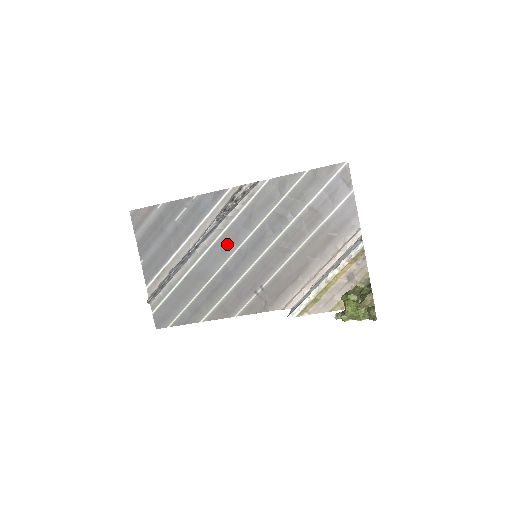
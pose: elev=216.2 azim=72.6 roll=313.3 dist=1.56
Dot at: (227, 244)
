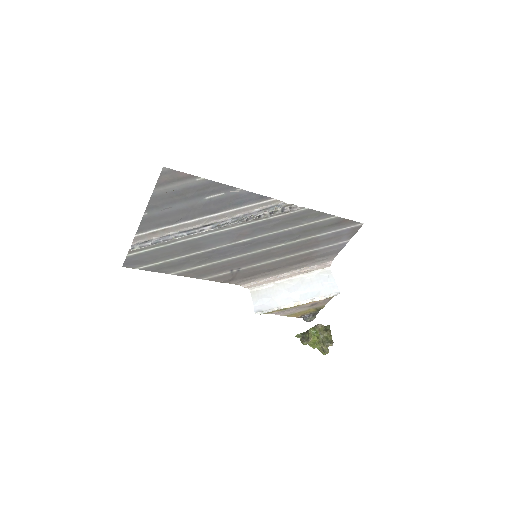
Dot at: (237, 235)
